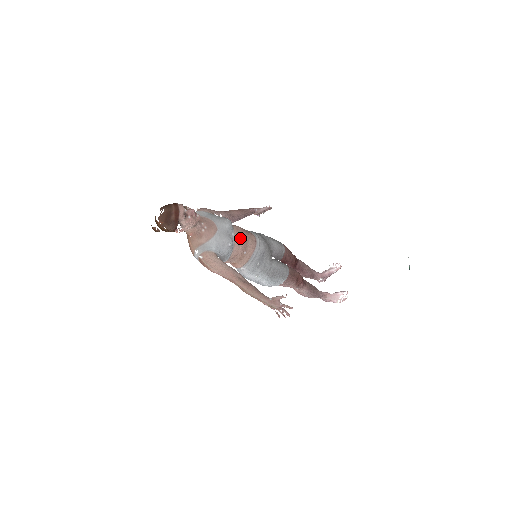
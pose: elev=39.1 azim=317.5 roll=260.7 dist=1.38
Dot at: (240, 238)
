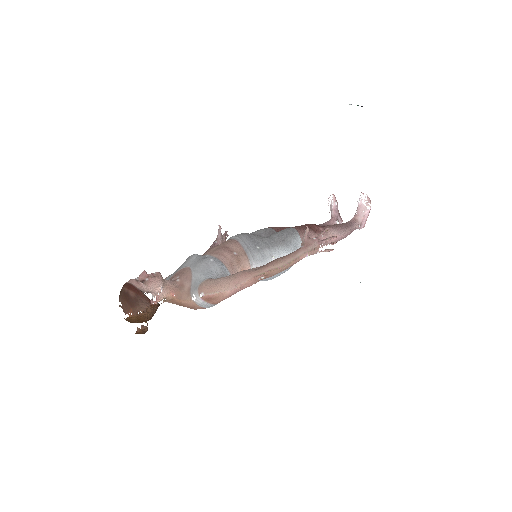
Dot at: (216, 251)
